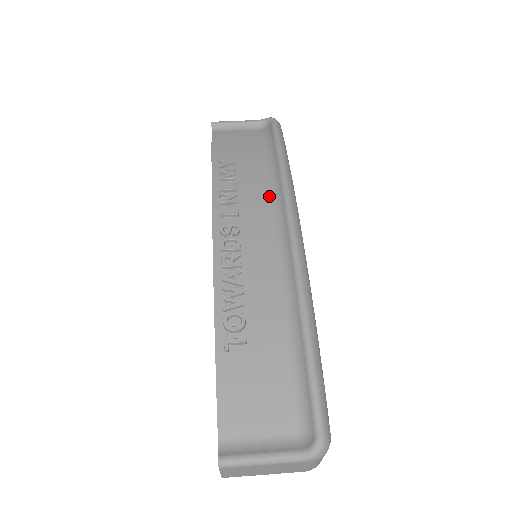
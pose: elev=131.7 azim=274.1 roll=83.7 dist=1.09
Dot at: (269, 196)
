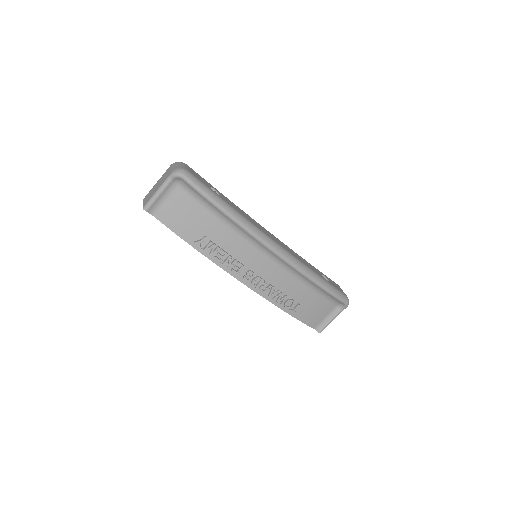
Dot at: (245, 241)
